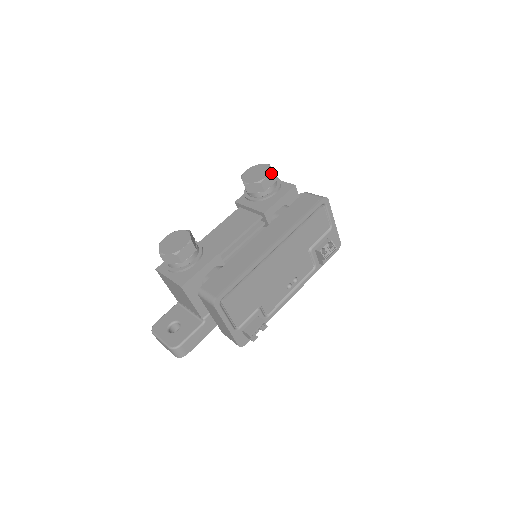
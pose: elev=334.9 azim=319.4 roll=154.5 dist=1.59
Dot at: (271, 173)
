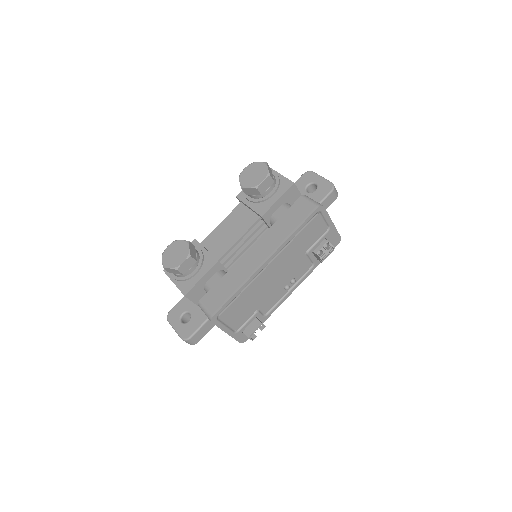
Dot at: (267, 177)
